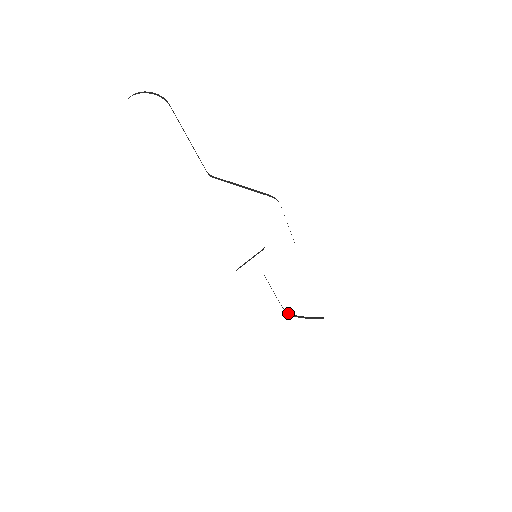
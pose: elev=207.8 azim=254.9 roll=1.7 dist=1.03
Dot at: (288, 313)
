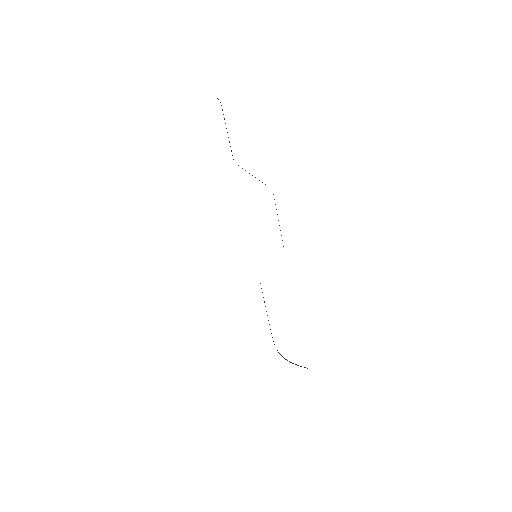
Dot at: (277, 350)
